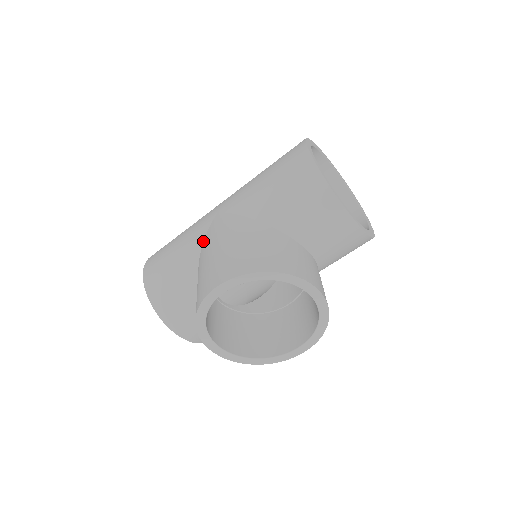
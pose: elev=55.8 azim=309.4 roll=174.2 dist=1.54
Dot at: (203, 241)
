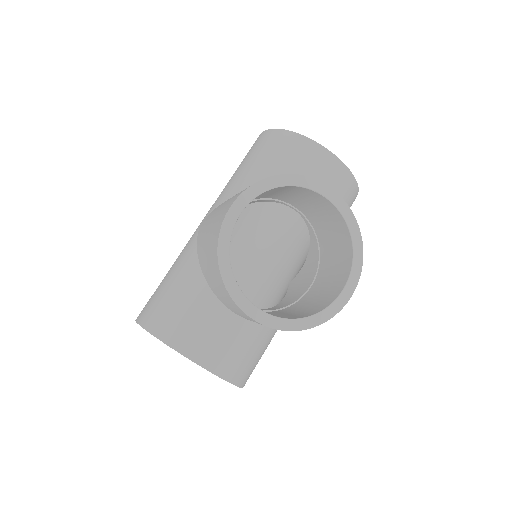
Dot at: (196, 244)
